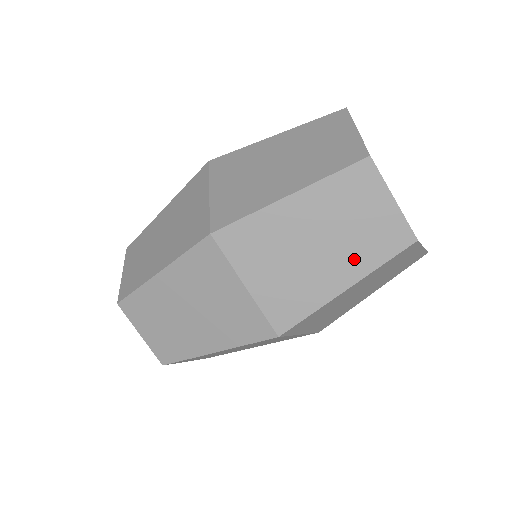
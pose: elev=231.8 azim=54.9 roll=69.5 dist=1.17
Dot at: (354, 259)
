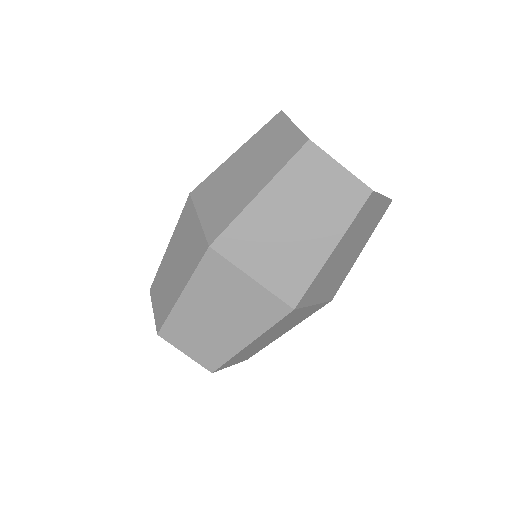
Dot at: (329, 224)
